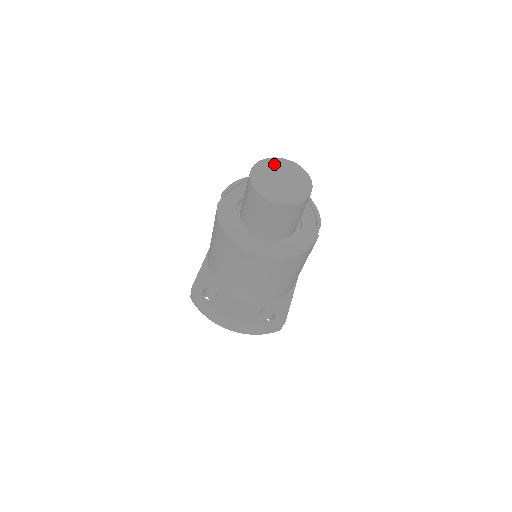
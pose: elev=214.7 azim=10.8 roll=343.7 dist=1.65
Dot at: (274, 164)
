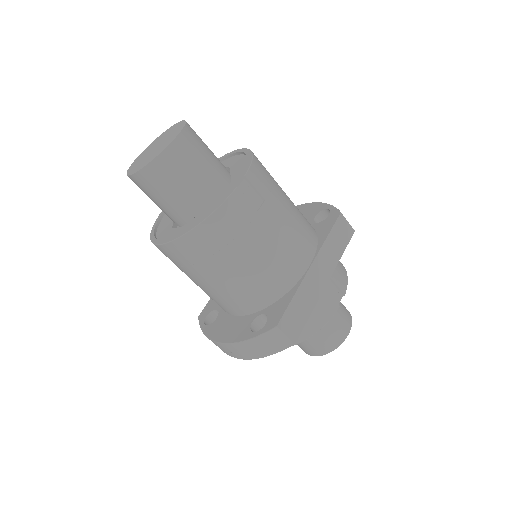
Dot at: (161, 136)
